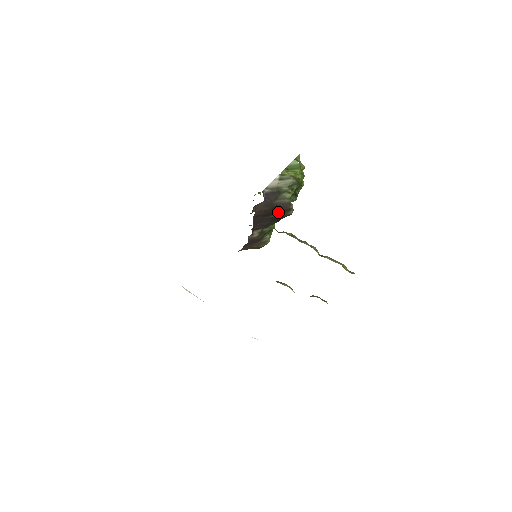
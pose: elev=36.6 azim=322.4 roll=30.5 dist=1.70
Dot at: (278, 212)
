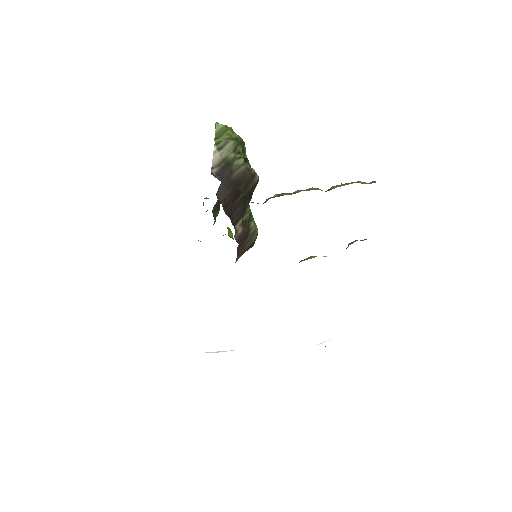
Dot at: (244, 187)
